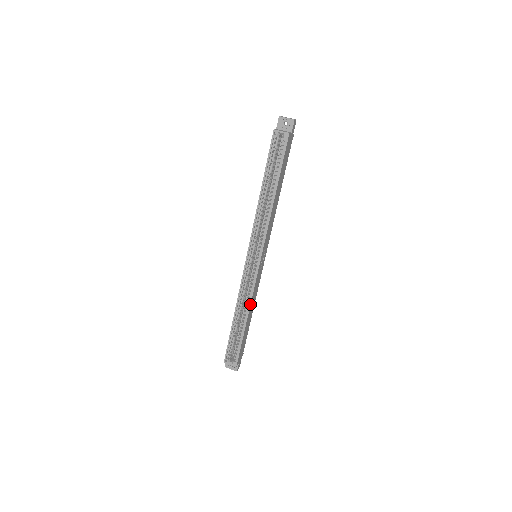
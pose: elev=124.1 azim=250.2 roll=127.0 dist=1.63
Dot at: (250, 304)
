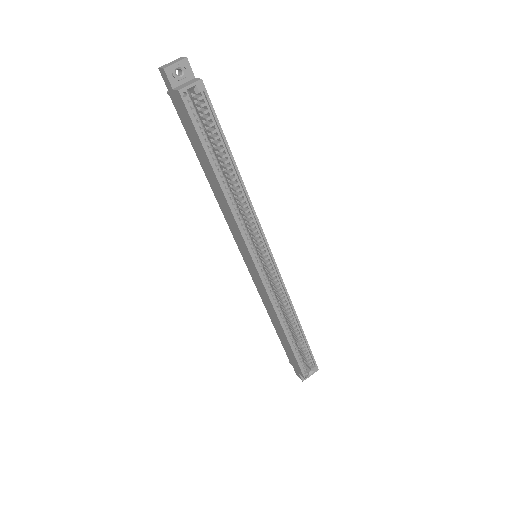
Dot at: (292, 305)
